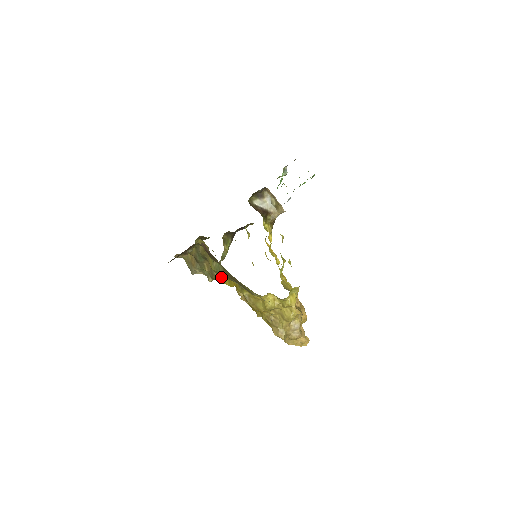
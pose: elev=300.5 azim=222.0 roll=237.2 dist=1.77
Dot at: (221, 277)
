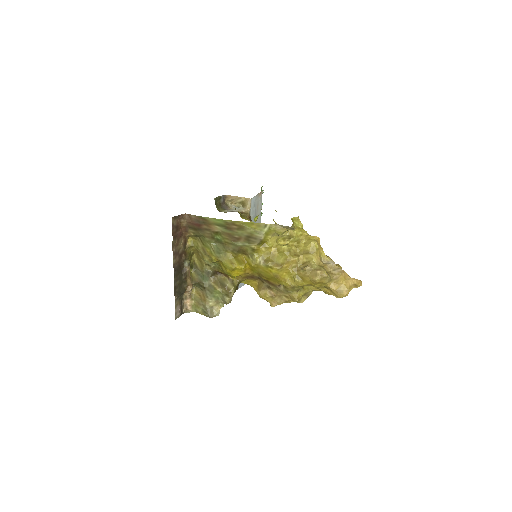
Dot at: (227, 261)
